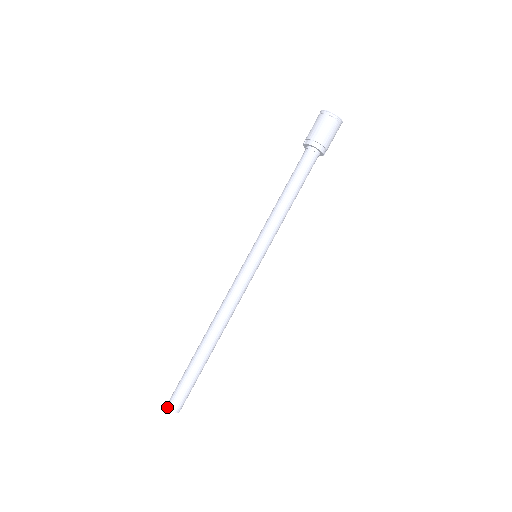
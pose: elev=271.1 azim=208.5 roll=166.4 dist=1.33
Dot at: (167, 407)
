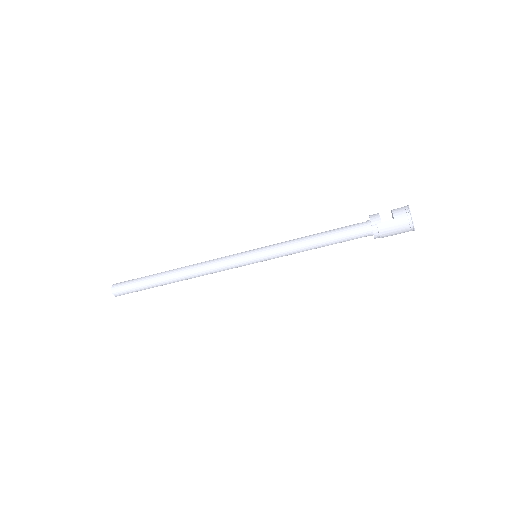
Dot at: (112, 293)
